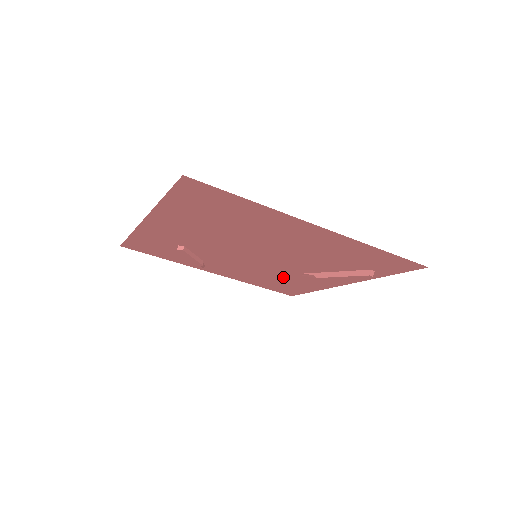
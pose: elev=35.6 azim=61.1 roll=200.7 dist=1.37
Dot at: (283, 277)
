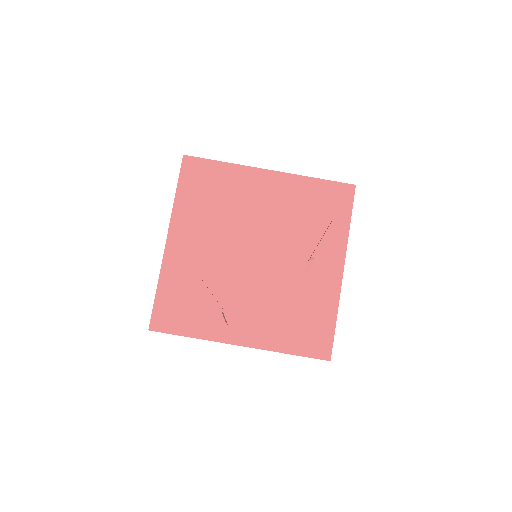
Dot at: (295, 298)
